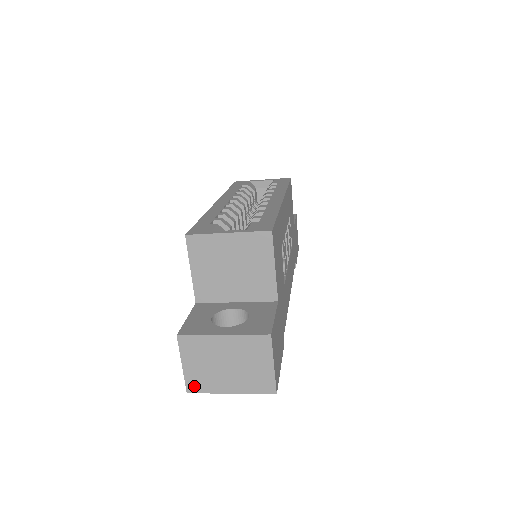
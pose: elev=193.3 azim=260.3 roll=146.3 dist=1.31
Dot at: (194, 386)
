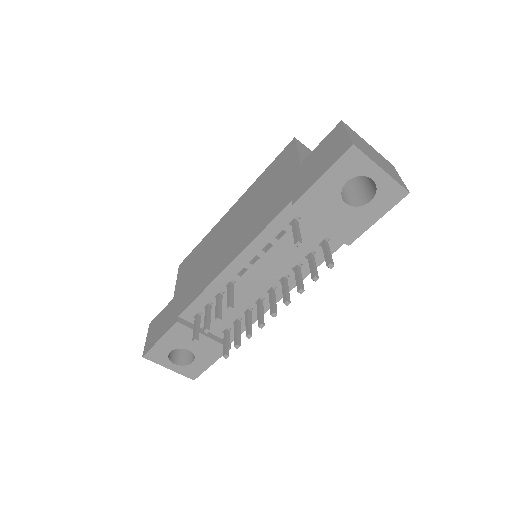
Dot at: (357, 146)
